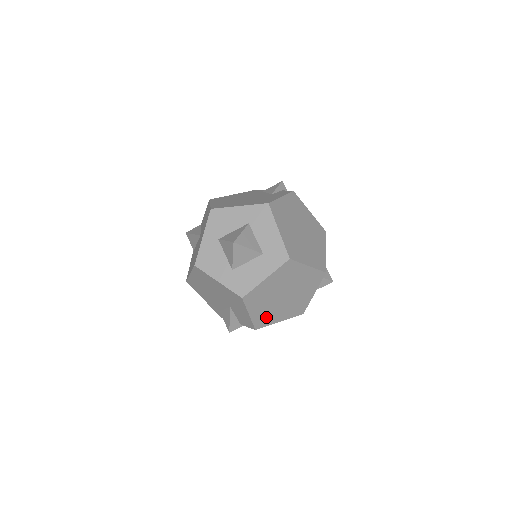
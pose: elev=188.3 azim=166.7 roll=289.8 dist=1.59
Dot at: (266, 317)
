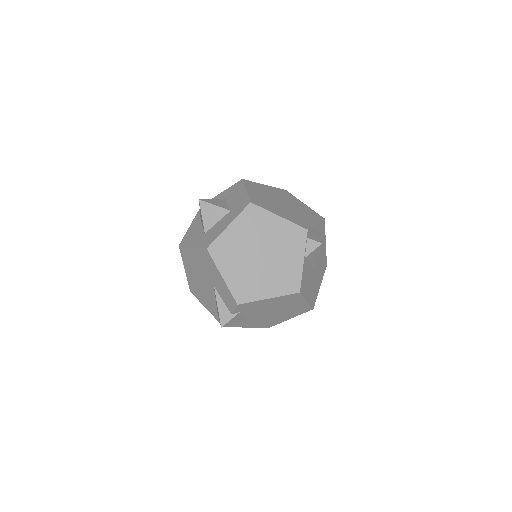
Dot at: (246, 286)
